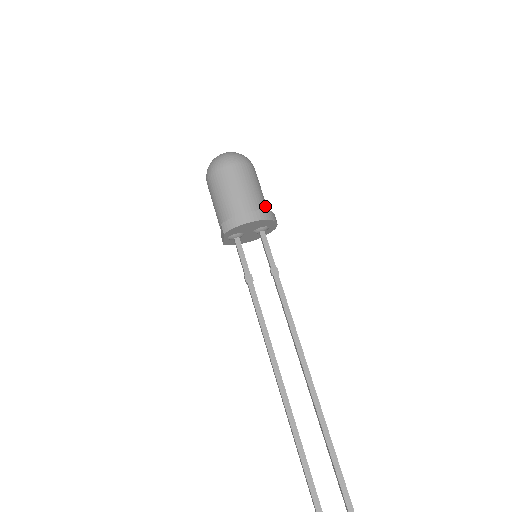
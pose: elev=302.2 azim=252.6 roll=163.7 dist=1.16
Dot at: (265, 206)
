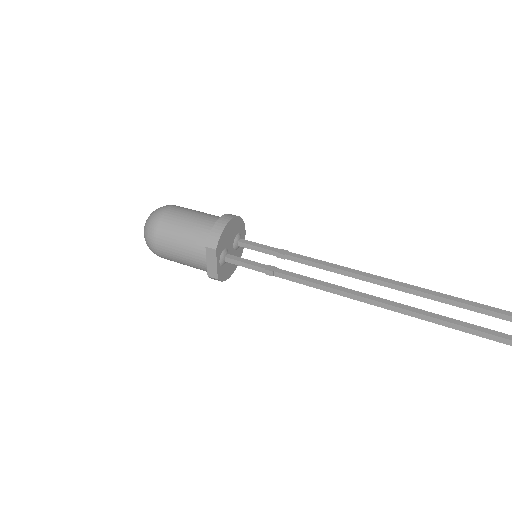
Dot at: occluded
